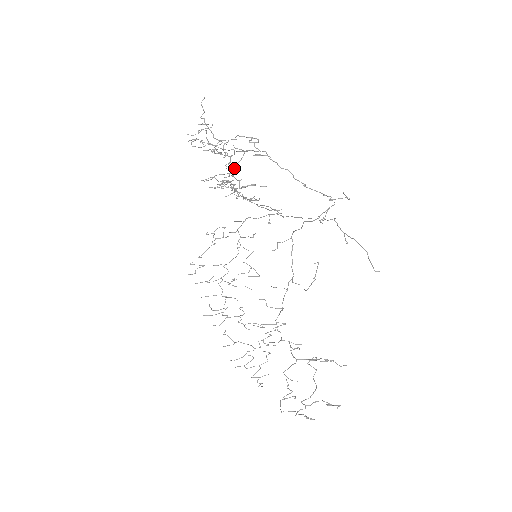
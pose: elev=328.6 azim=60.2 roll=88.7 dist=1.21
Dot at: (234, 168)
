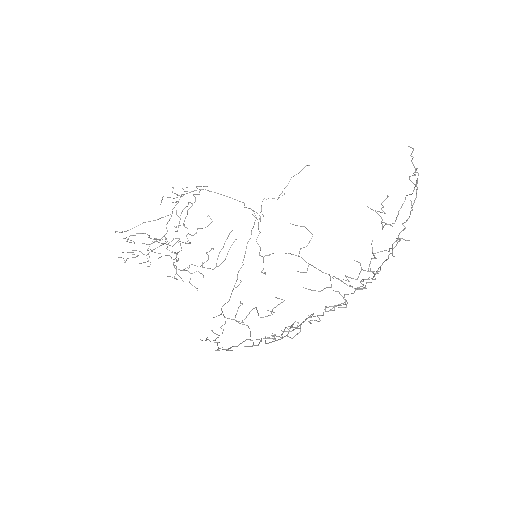
Dot at: (175, 238)
